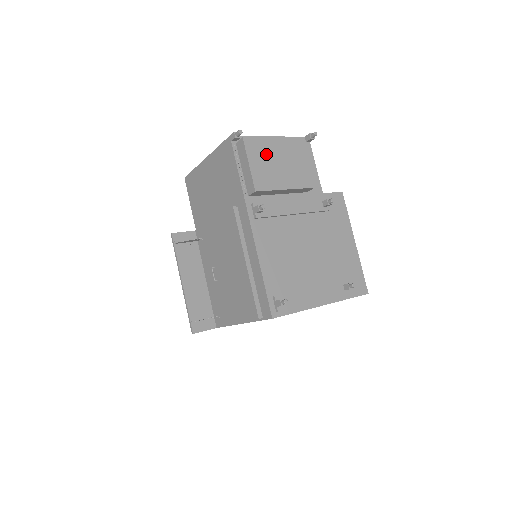
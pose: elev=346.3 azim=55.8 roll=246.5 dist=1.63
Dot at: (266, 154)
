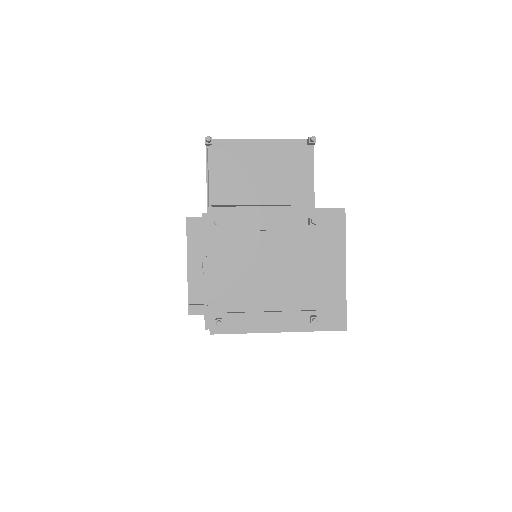
Dot at: (236, 164)
